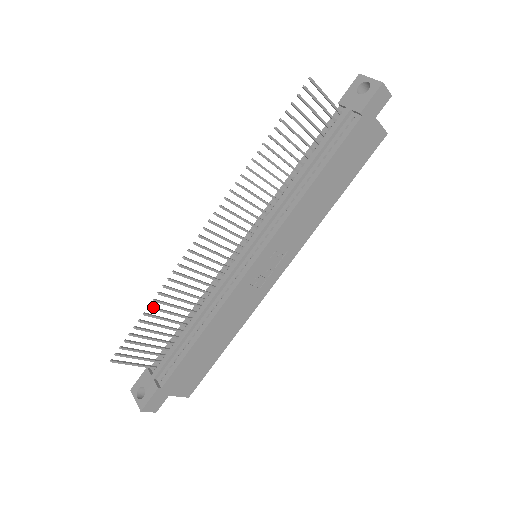
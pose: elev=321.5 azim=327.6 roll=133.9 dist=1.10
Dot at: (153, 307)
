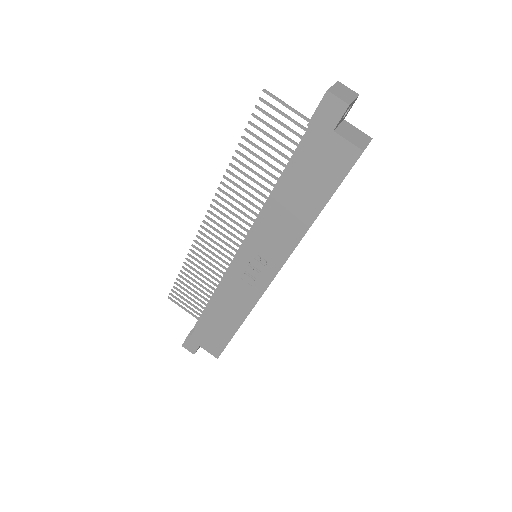
Dot at: (186, 268)
